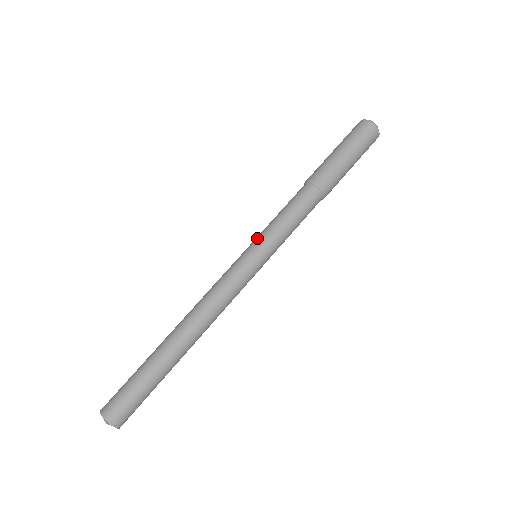
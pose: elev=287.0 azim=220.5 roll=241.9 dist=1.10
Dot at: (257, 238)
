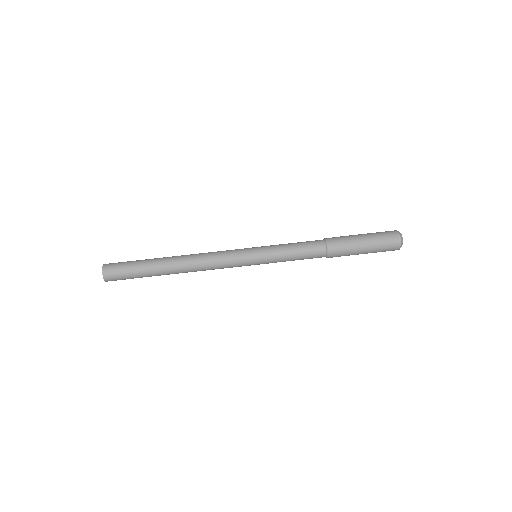
Dot at: (265, 246)
